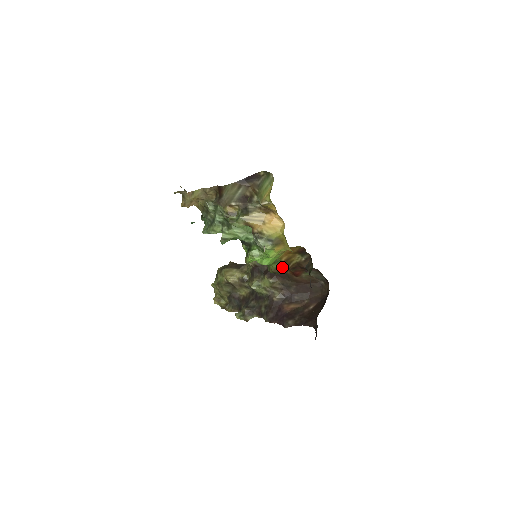
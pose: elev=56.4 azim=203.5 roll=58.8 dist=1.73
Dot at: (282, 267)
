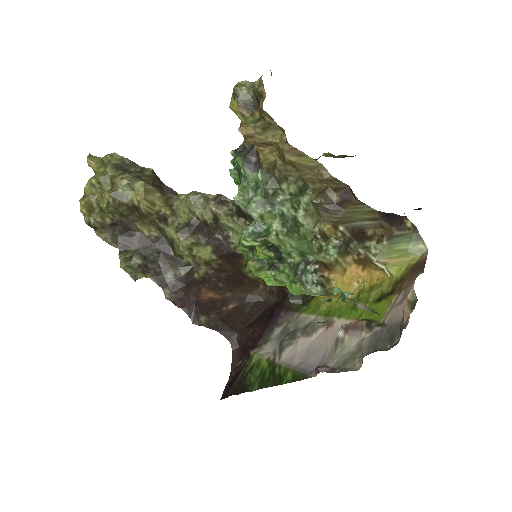
Dot at: occluded
